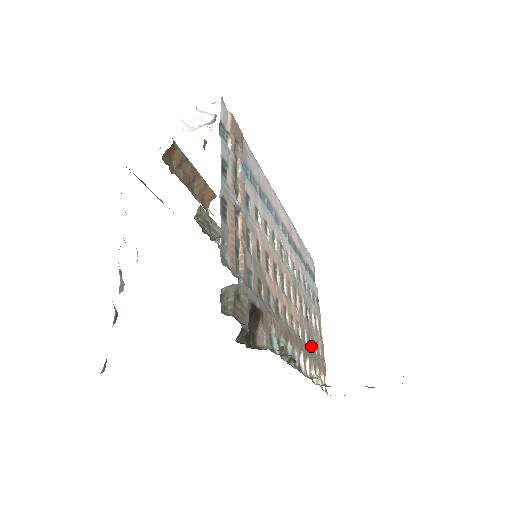
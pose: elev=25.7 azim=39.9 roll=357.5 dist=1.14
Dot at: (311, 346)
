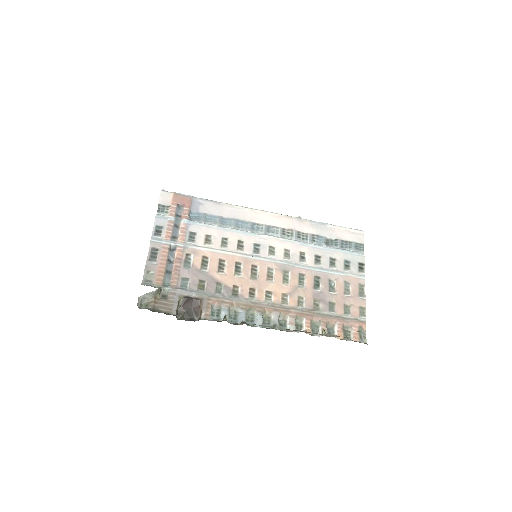
Dot at: (320, 307)
